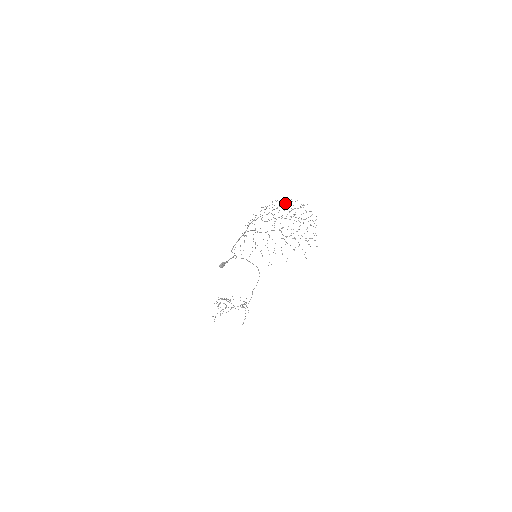
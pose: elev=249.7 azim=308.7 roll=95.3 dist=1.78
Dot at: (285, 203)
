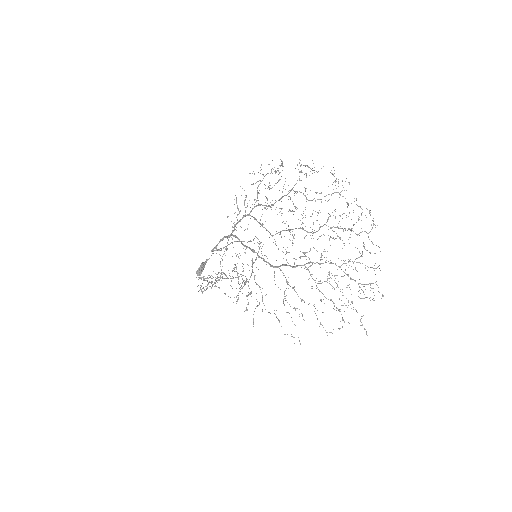
Dot at: occluded
